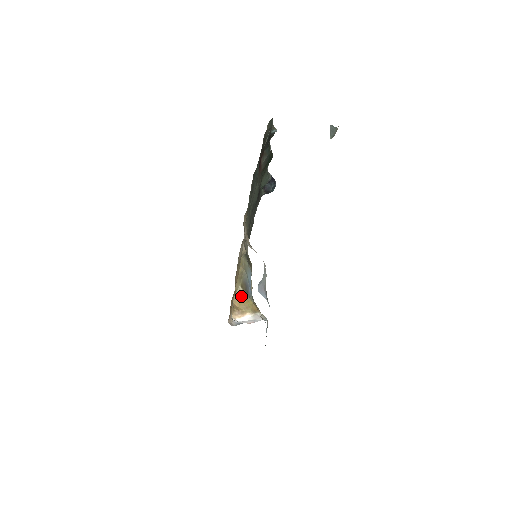
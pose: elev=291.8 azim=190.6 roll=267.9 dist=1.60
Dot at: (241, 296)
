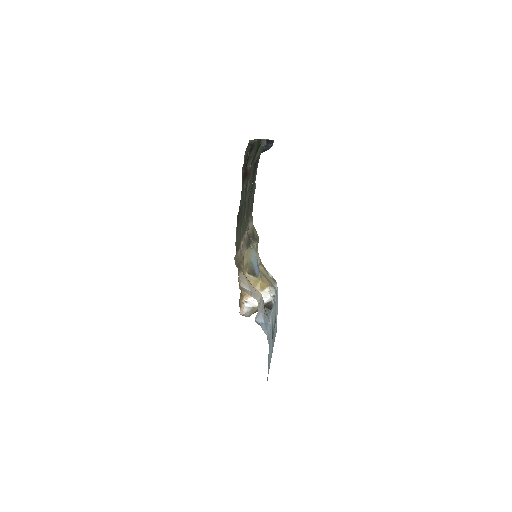
Dot at: (249, 279)
